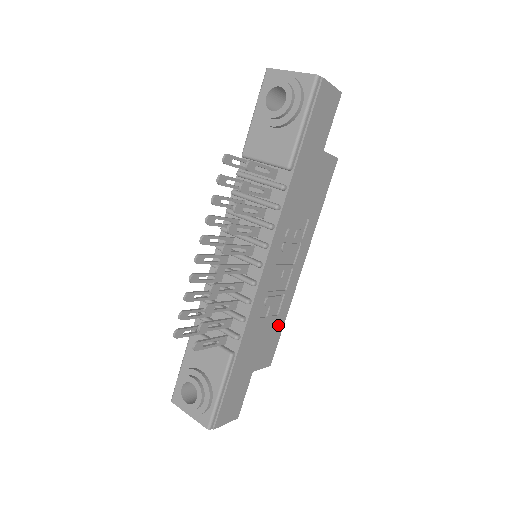
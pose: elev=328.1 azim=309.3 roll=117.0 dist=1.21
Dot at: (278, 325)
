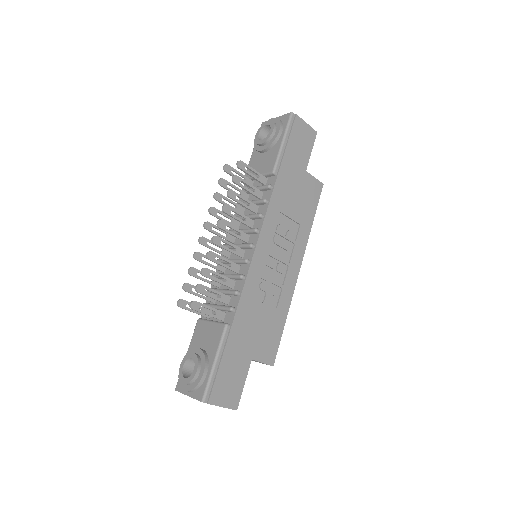
Dot at: (278, 321)
